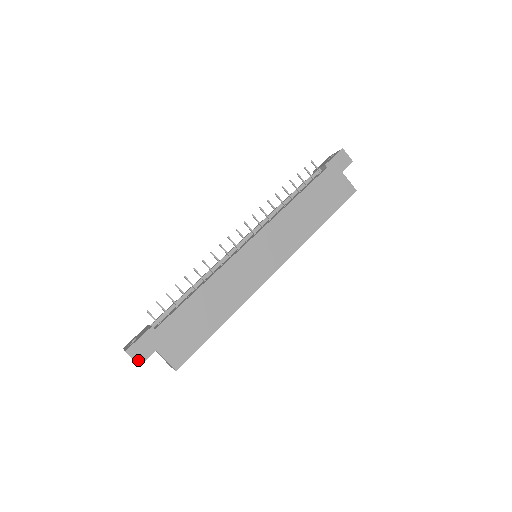
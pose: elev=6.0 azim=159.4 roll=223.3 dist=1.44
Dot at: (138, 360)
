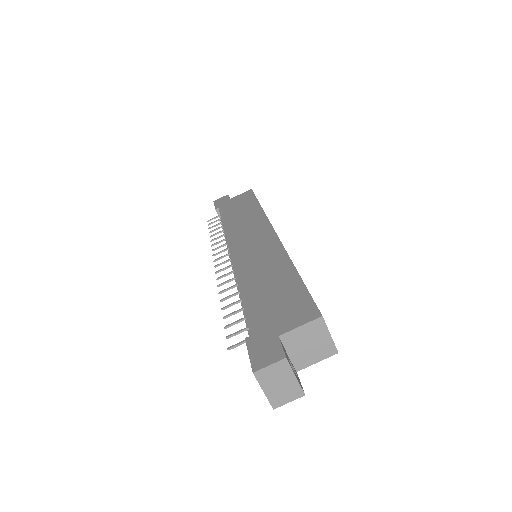
Dot at: (276, 359)
